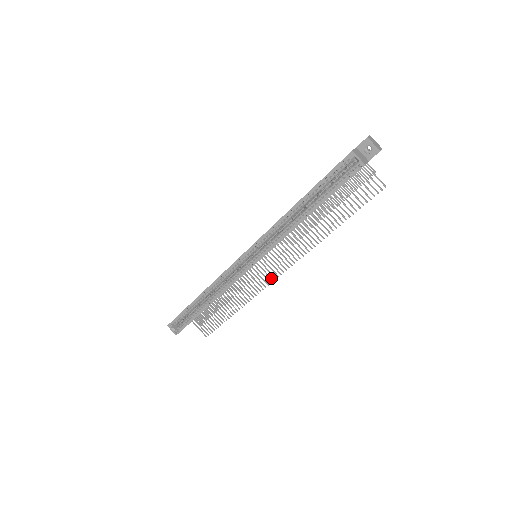
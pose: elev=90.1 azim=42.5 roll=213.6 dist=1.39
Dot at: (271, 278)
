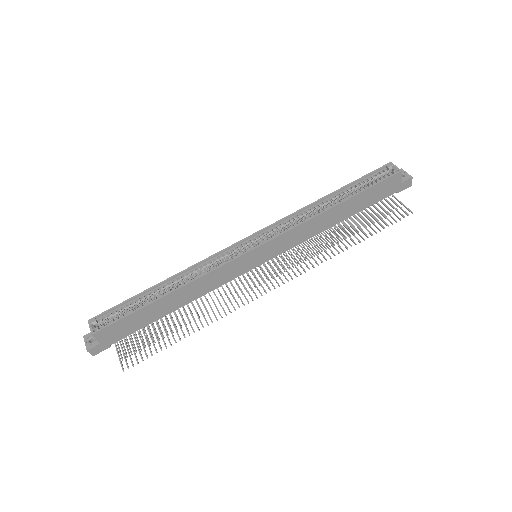
Dot at: (260, 292)
